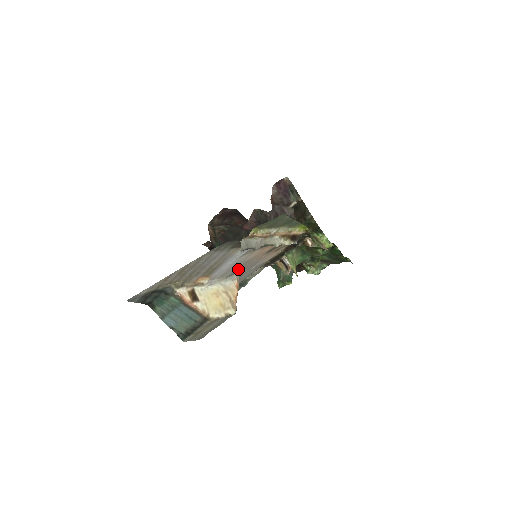
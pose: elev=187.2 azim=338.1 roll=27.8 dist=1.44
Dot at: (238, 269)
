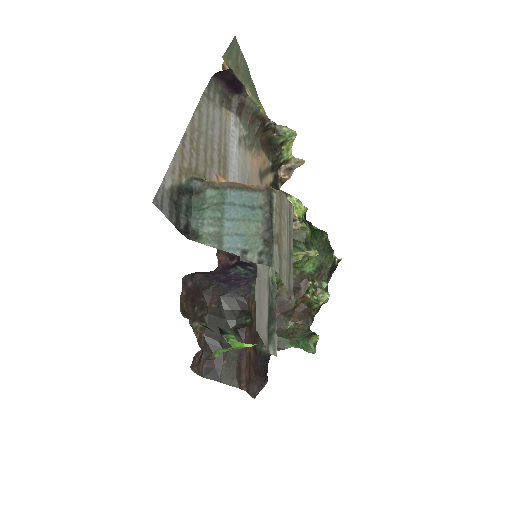
Dot at: occluded
